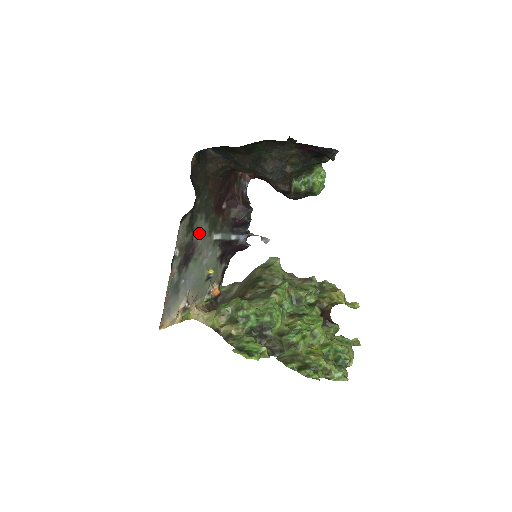
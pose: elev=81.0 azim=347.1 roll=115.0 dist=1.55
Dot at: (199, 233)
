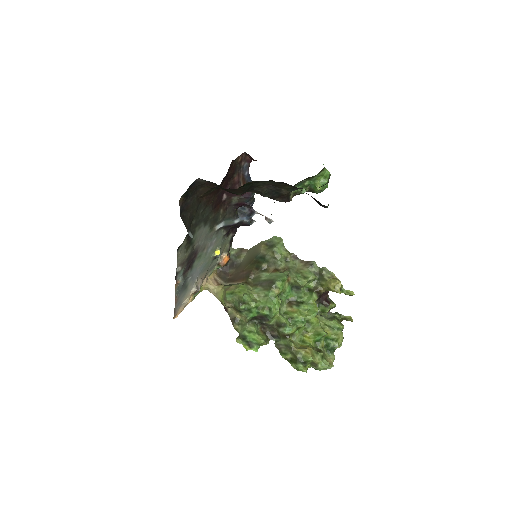
Dot at: (200, 238)
